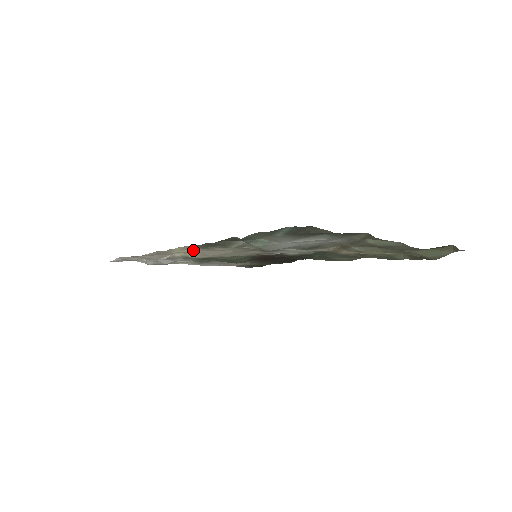
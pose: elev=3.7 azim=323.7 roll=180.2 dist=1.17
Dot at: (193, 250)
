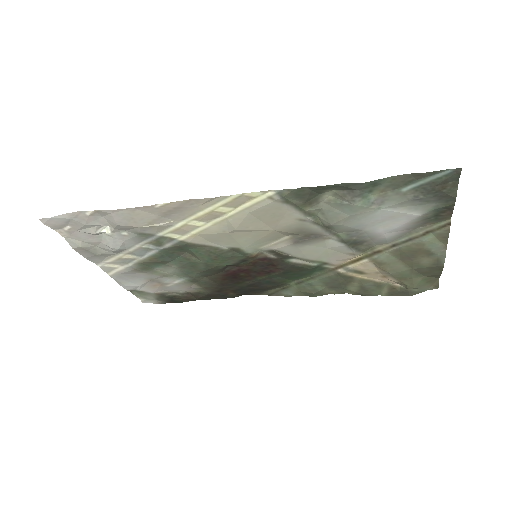
Dot at: (234, 211)
